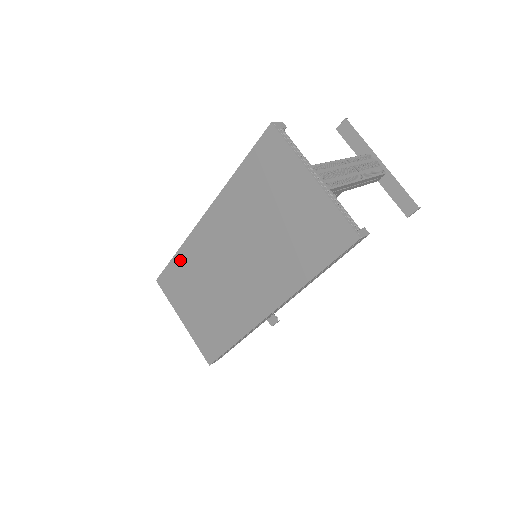
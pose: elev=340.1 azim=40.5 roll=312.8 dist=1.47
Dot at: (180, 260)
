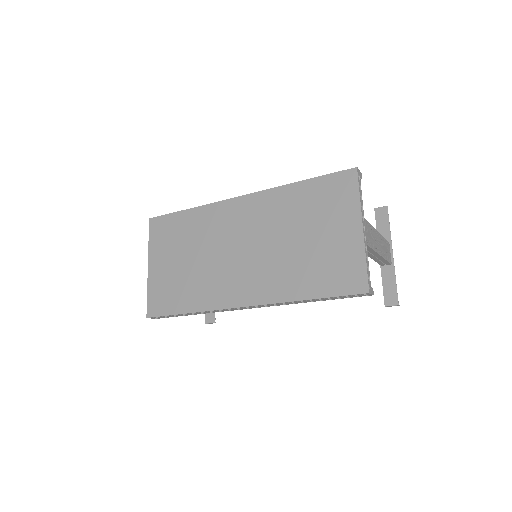
Dot at: (189, 216)
